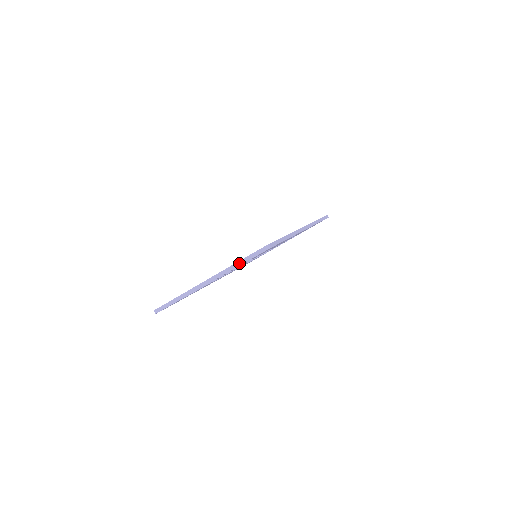
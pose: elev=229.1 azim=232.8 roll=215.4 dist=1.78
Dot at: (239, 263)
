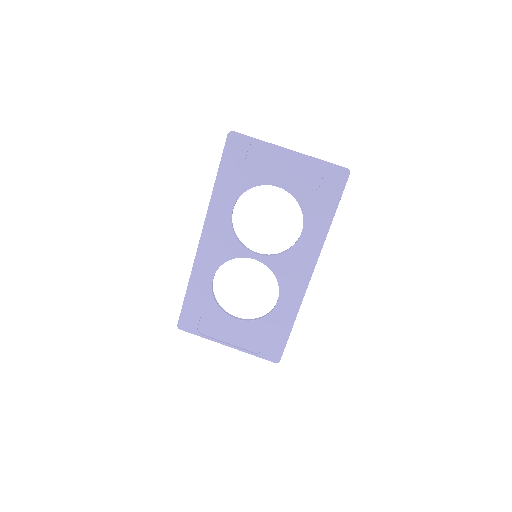
Dot at: occluded
